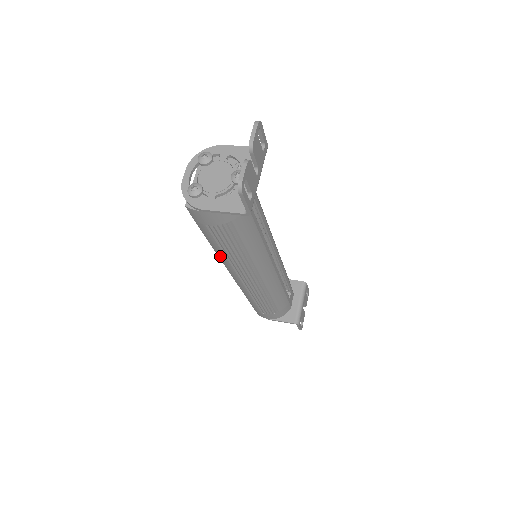
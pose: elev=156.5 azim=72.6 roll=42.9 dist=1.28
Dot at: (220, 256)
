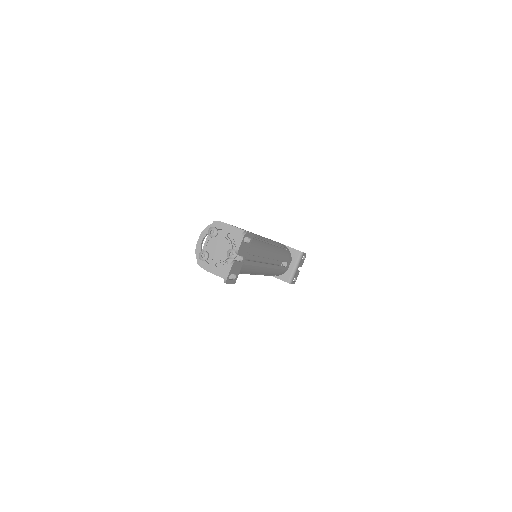
Dot at: occluded
